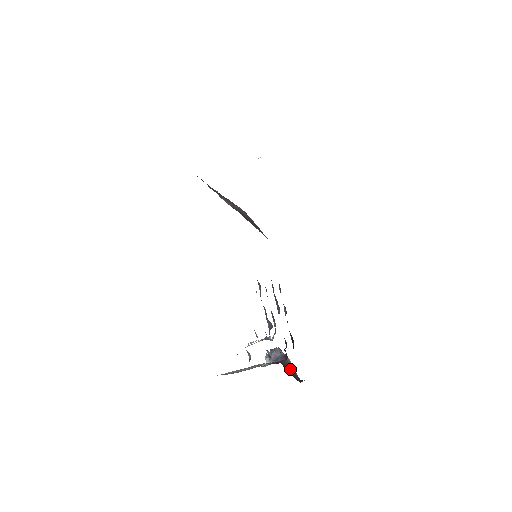
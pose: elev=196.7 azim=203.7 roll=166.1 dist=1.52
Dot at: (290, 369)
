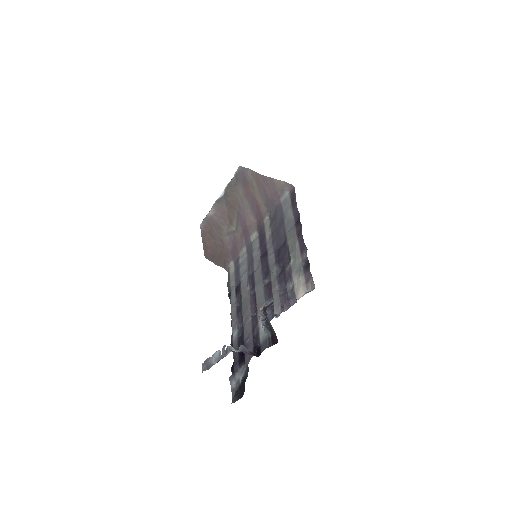
Dot at: occluded
